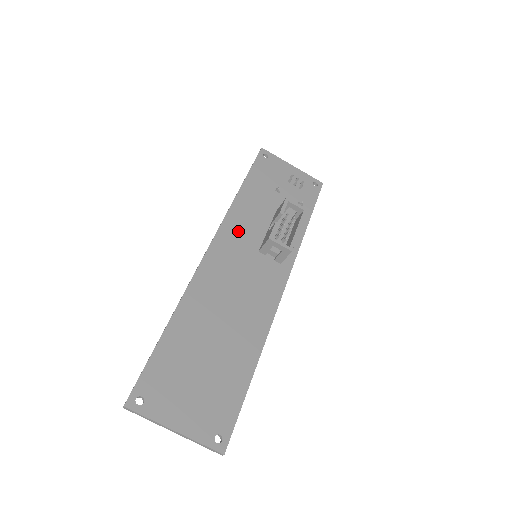
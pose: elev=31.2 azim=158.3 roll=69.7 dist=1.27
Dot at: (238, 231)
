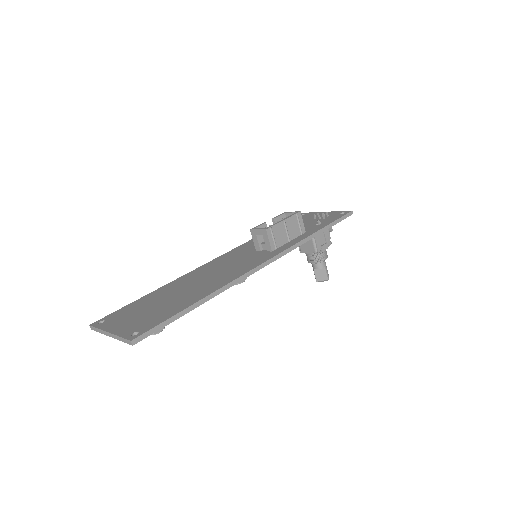
Dot at: (247, 247)
